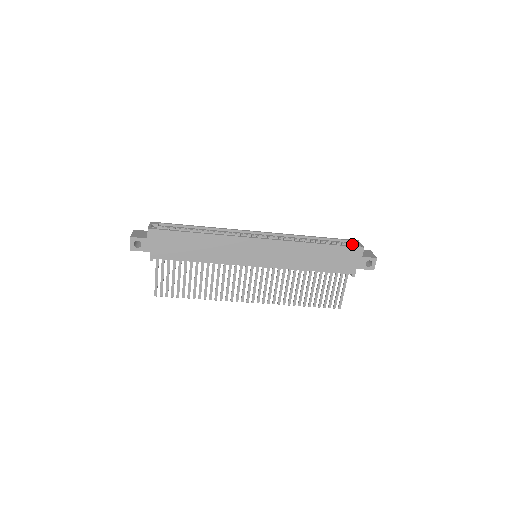
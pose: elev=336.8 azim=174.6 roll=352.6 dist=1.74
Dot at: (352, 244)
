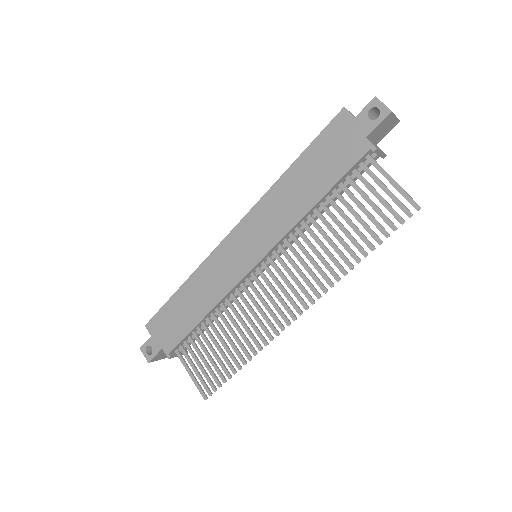
Dot at: occluded
